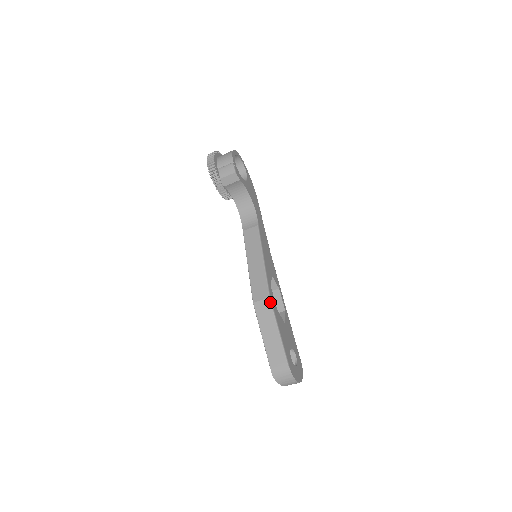
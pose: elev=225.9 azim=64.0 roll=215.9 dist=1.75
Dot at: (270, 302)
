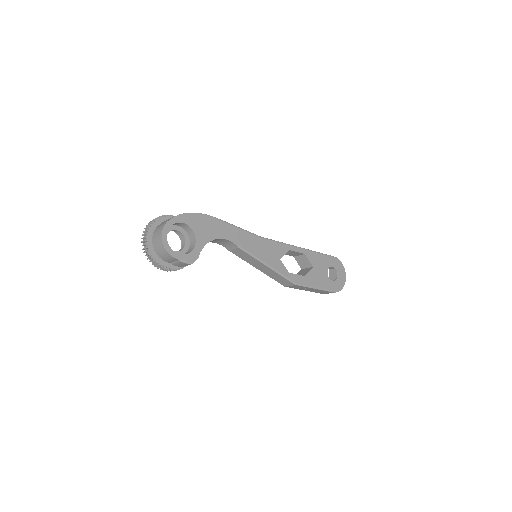
Dot at: (298, 286)
